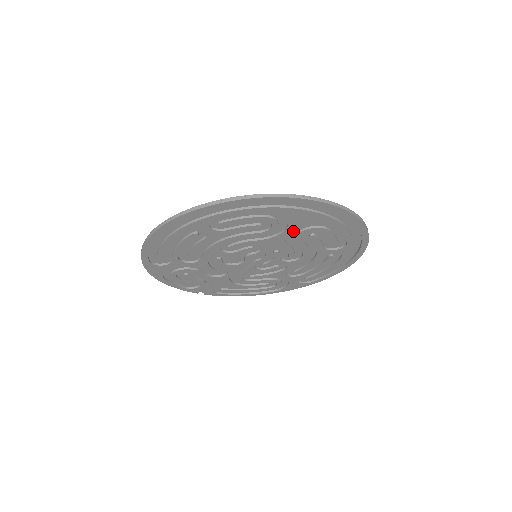
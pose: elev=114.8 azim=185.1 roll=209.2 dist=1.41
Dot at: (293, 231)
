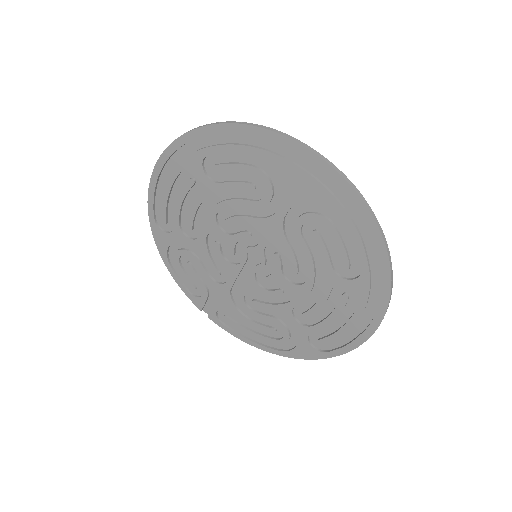
Dot at: (293, 215)
